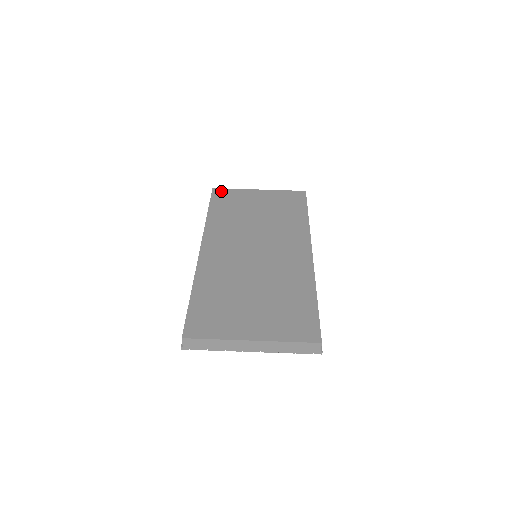
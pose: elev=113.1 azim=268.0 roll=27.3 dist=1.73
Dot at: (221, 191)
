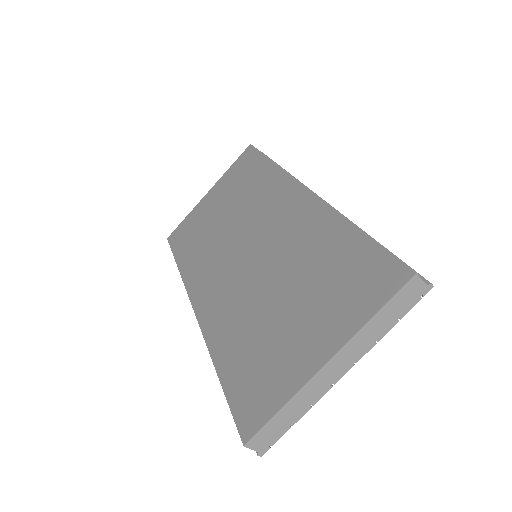
Dot at: (176, 232)
